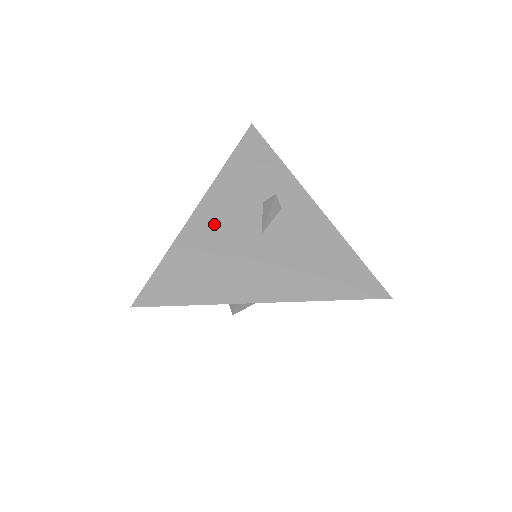
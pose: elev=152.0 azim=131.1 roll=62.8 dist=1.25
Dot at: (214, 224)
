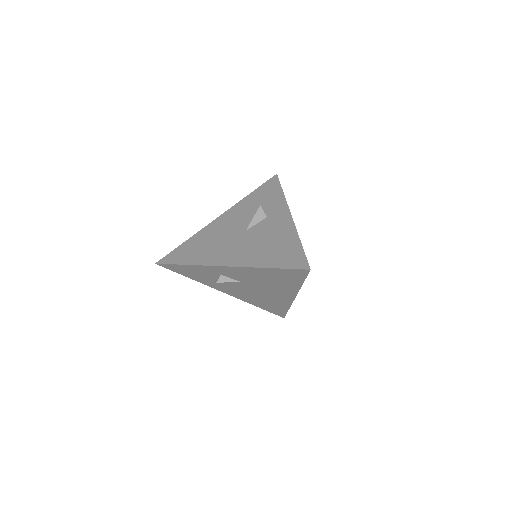
Dot at: (222, 225)
